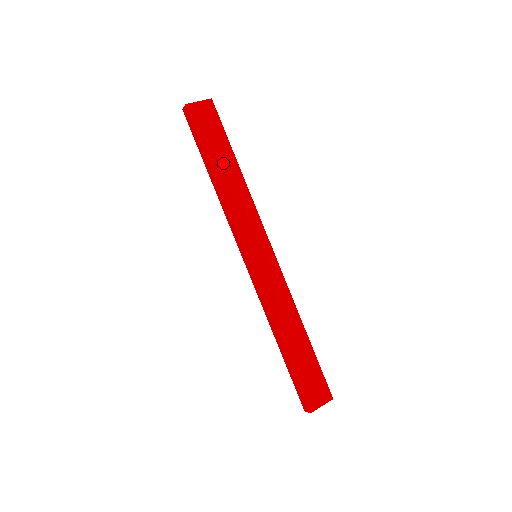
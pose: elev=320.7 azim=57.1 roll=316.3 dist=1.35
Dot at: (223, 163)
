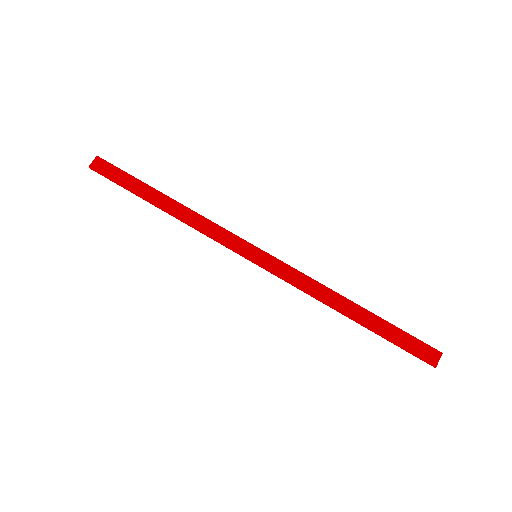
Dot at: occluded
